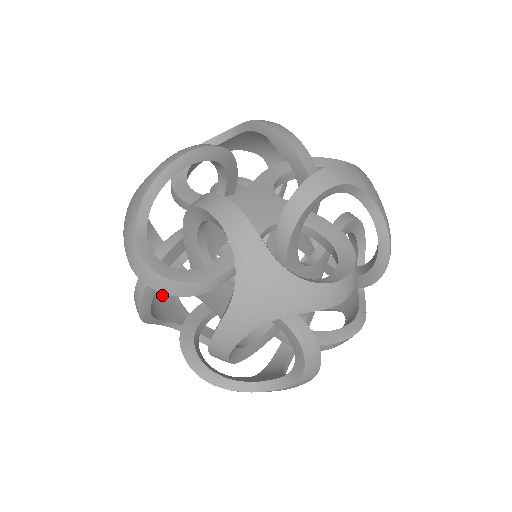
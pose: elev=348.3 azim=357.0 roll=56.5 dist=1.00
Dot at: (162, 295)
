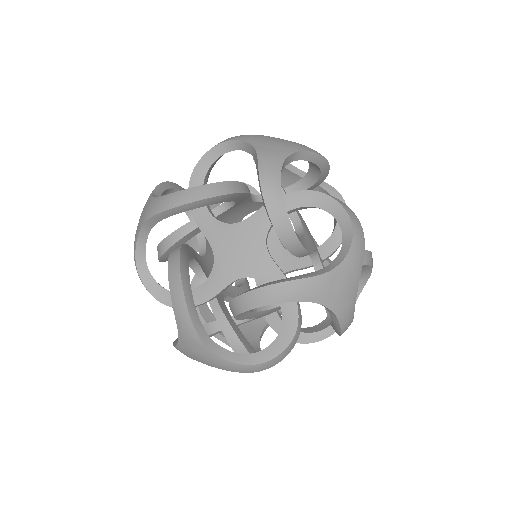
Dot at: occluded
